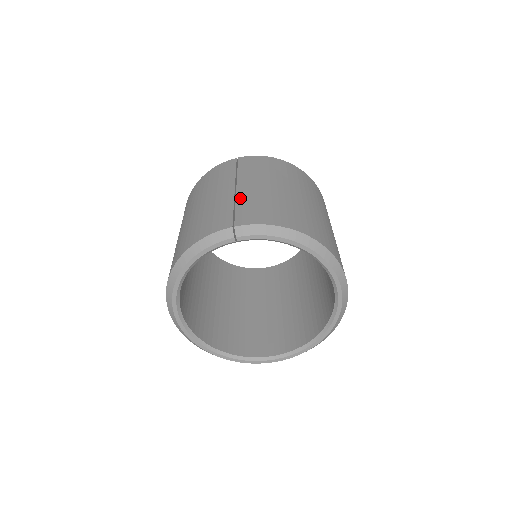
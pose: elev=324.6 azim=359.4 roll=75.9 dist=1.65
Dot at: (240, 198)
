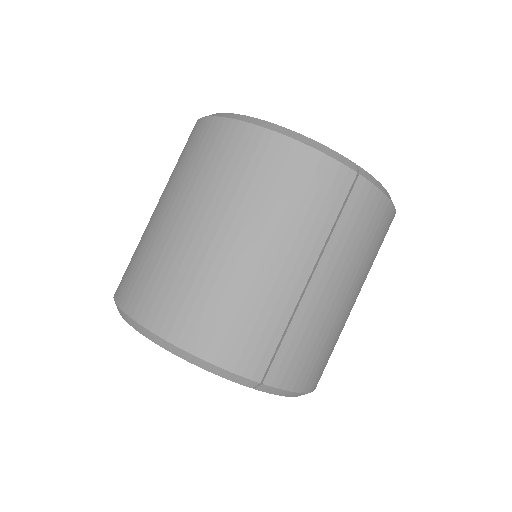
Dot at: (300, 316)
